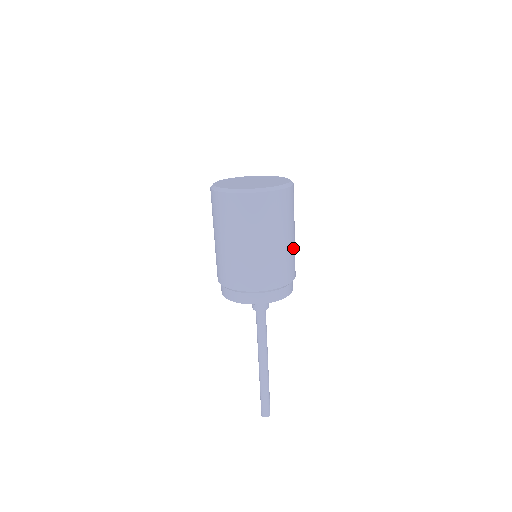
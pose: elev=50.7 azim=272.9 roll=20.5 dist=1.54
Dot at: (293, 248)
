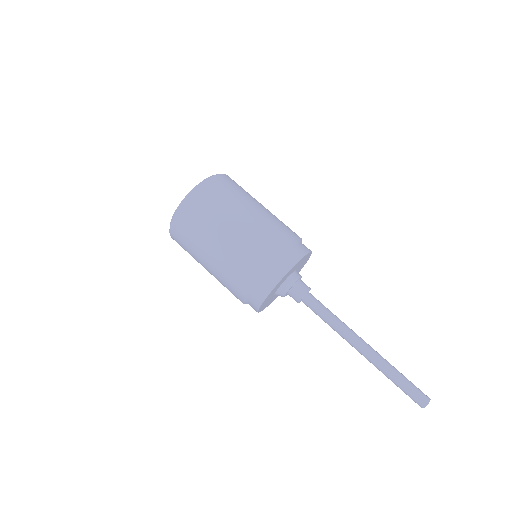
Dot at: occluded
